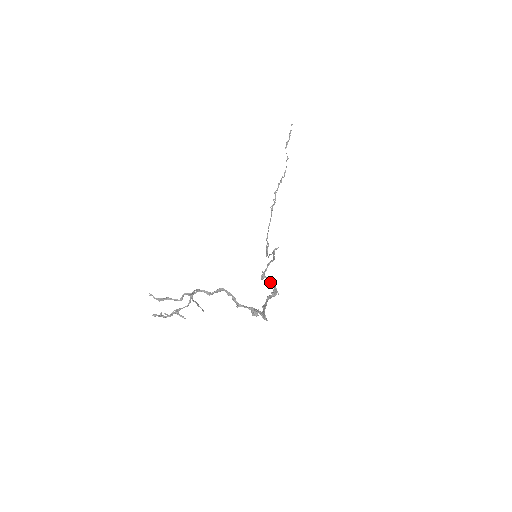
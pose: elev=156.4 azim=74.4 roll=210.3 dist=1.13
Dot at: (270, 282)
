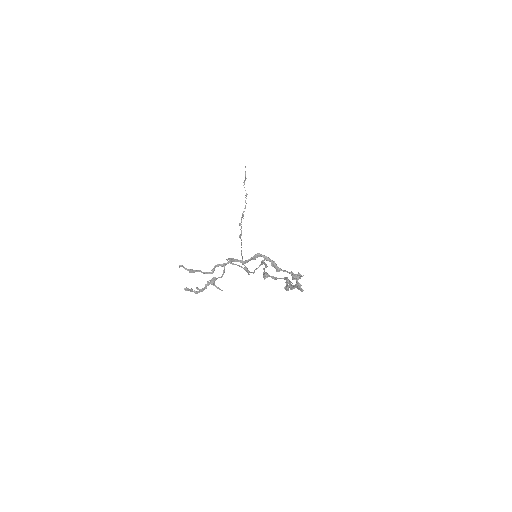
Dot at: (276, 278)
